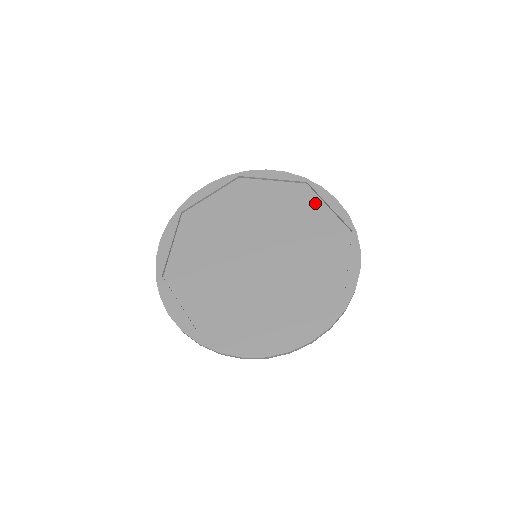
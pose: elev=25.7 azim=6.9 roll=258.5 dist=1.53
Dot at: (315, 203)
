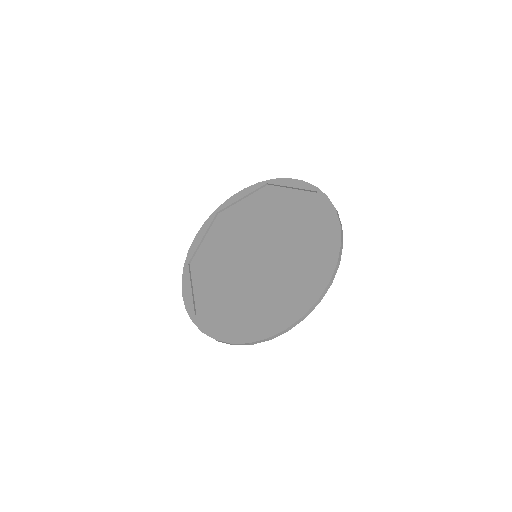
Dot at: (318, 212)
